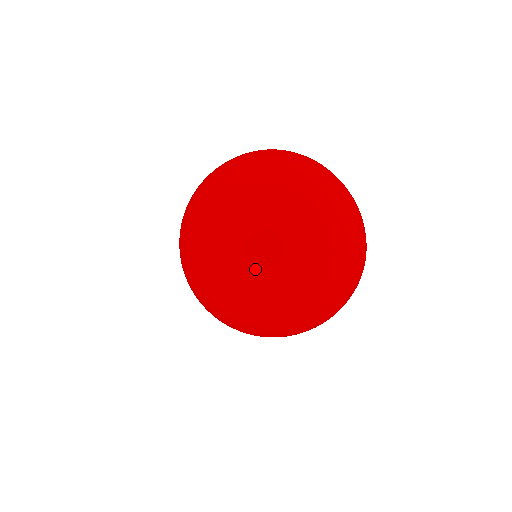
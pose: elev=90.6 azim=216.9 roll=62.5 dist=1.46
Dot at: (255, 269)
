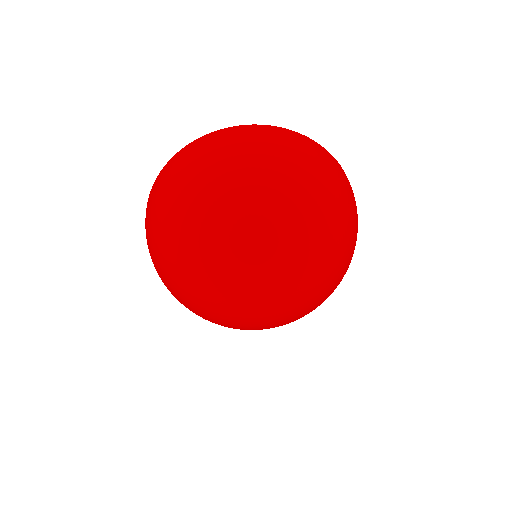
Dot at: (277, 279)
